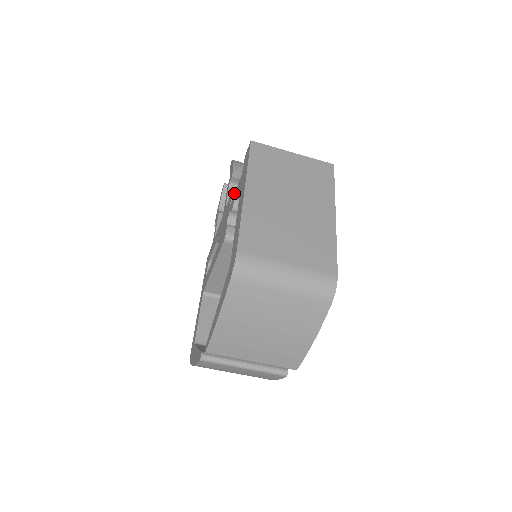
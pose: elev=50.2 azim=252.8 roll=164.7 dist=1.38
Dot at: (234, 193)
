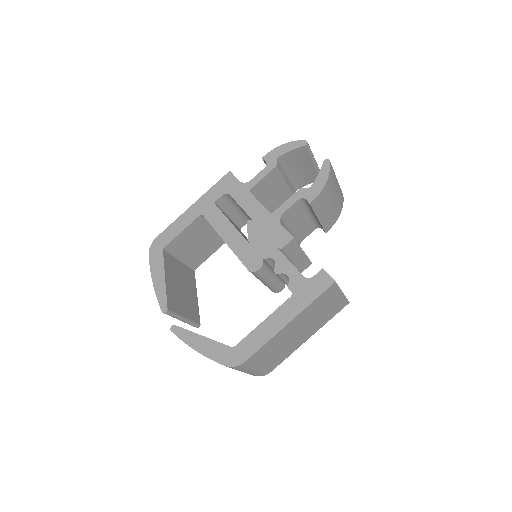
Dot at: (293, 240)
